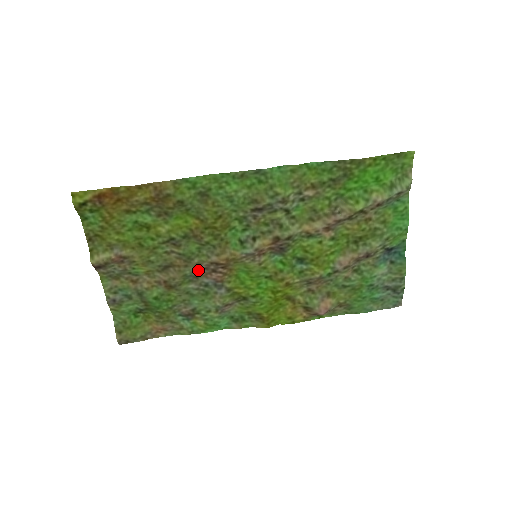
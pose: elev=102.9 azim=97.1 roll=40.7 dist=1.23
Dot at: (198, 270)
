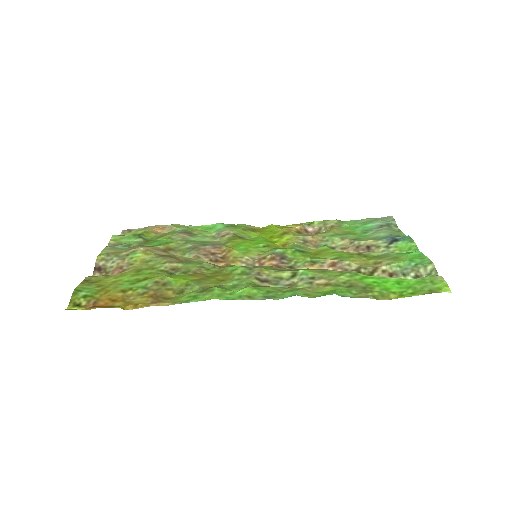
Dot at: (197, 253)
